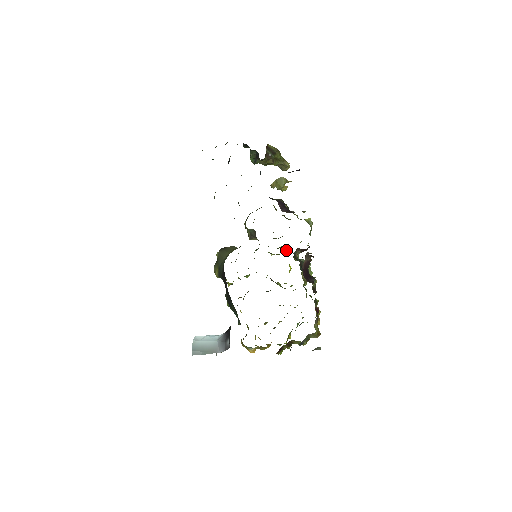
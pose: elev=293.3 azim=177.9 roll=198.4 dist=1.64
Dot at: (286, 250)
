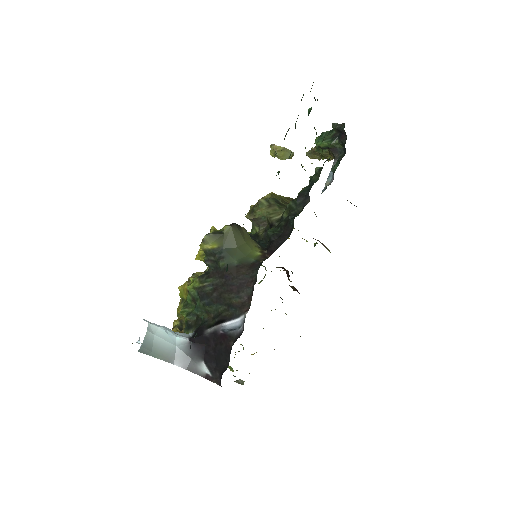
Dot at: occluded
